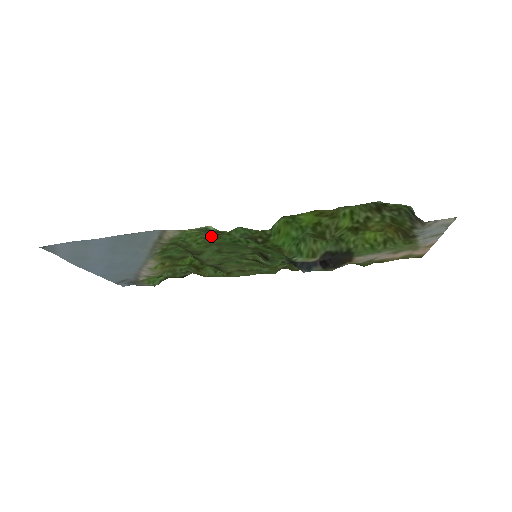
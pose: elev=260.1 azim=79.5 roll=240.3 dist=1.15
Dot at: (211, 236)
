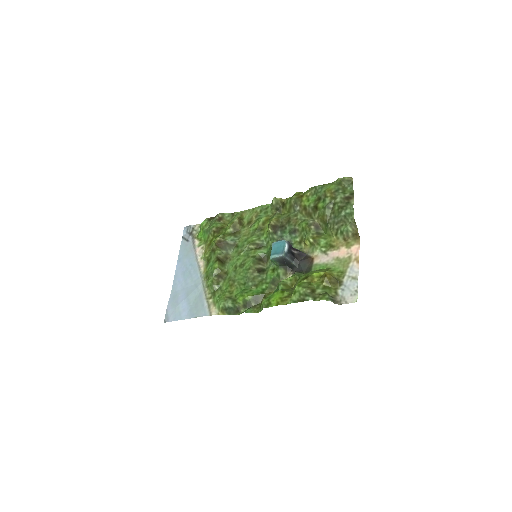
Dot at: (231, 296)
